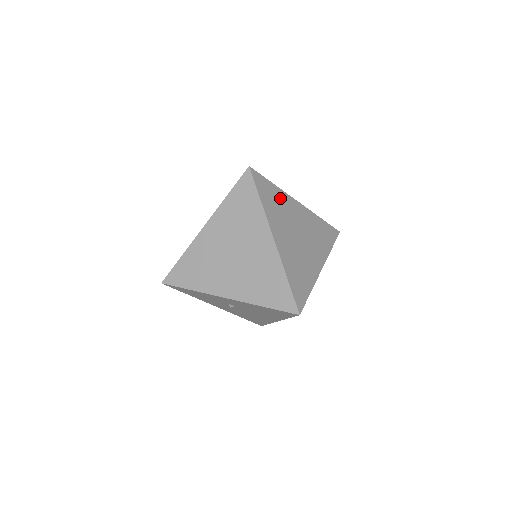
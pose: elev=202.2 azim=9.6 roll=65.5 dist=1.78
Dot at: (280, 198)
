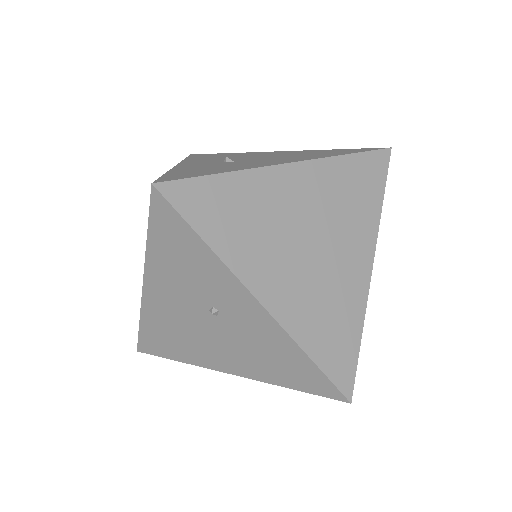
Dot at: occluded
